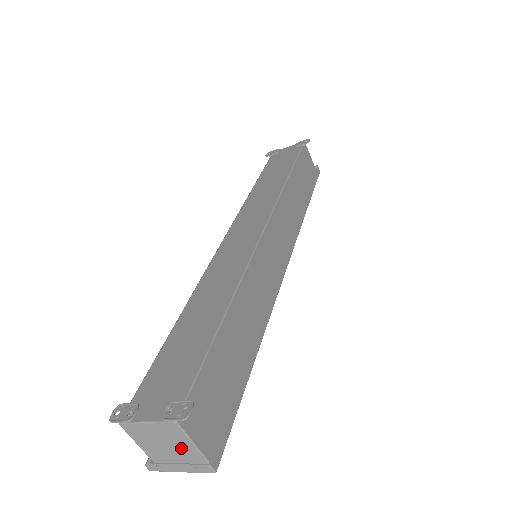
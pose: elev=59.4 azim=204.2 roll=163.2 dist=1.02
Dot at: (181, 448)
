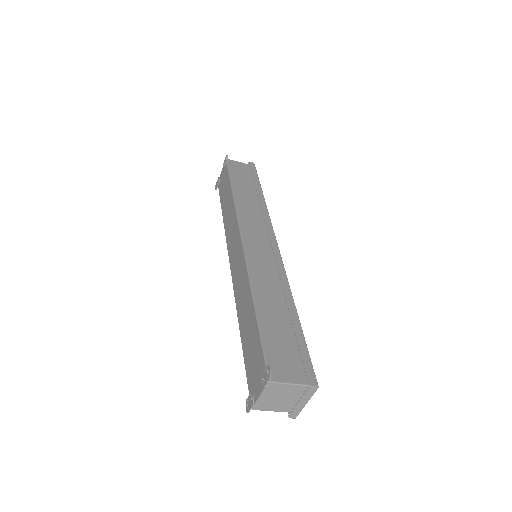
Dot at: (290, 392)
